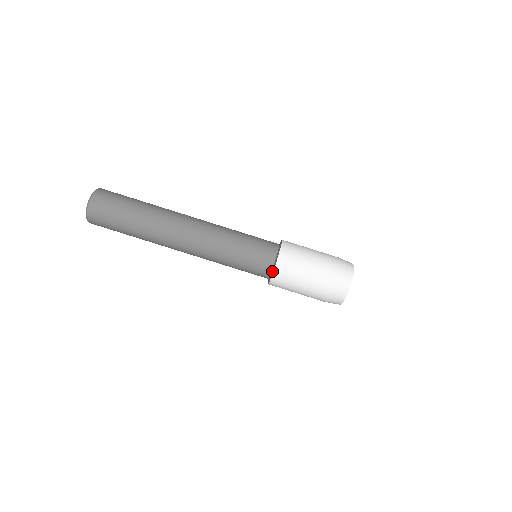
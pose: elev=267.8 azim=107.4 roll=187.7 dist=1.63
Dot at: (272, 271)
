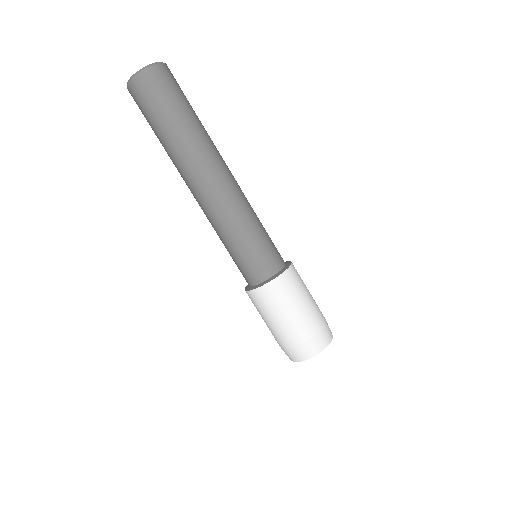
Dot at: (257, 286)
